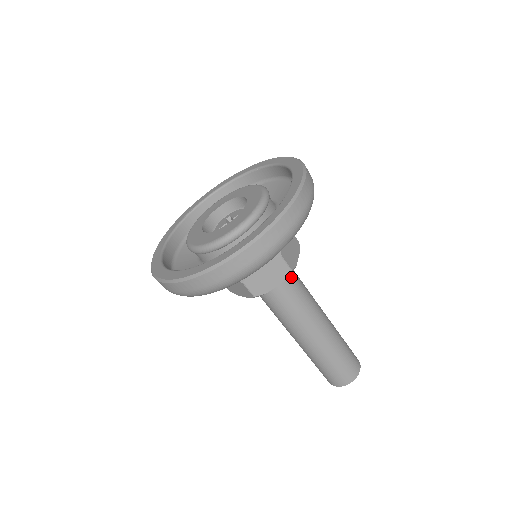
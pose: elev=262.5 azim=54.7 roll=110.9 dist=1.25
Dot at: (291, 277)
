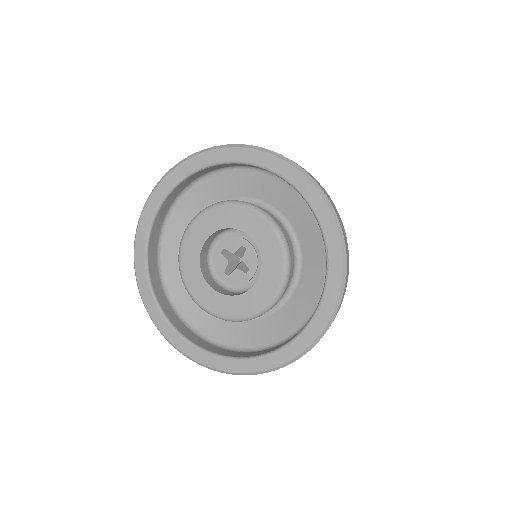
Dot at: occluded
